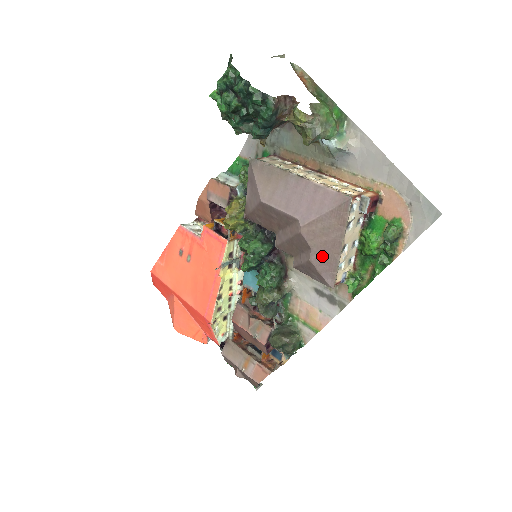
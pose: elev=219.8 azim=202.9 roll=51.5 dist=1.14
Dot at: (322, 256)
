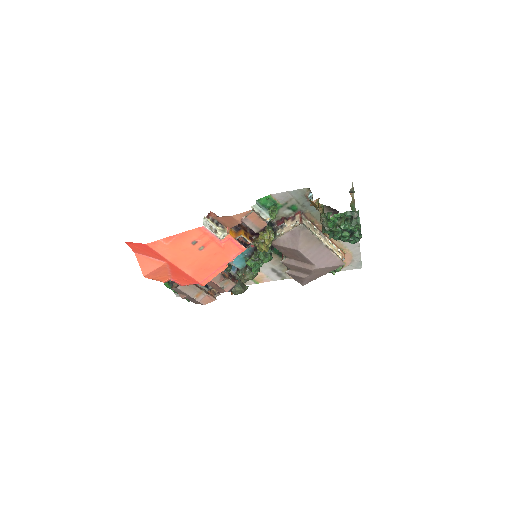
Dot at: (312, 277)
